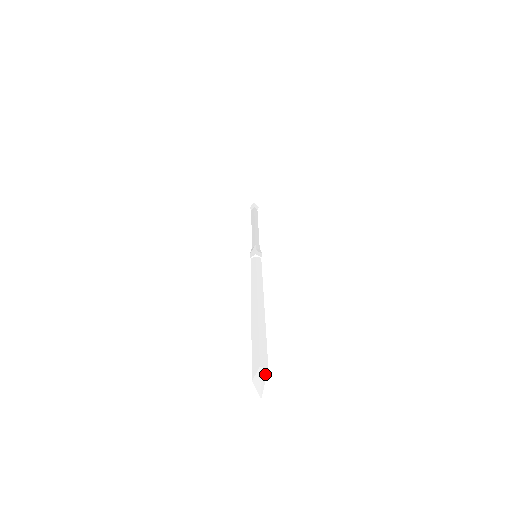
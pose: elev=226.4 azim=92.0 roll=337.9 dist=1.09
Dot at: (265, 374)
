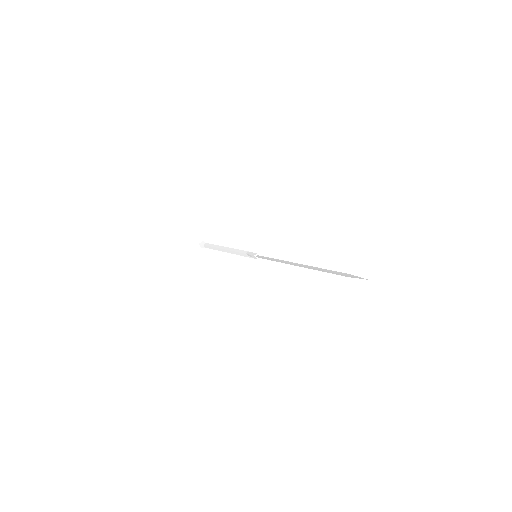
Dot at: (355, 276)
